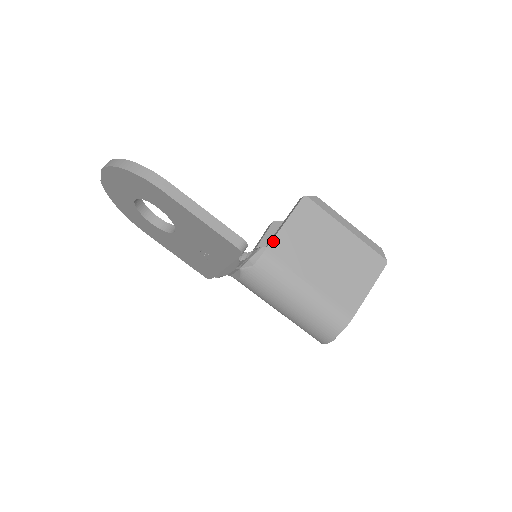
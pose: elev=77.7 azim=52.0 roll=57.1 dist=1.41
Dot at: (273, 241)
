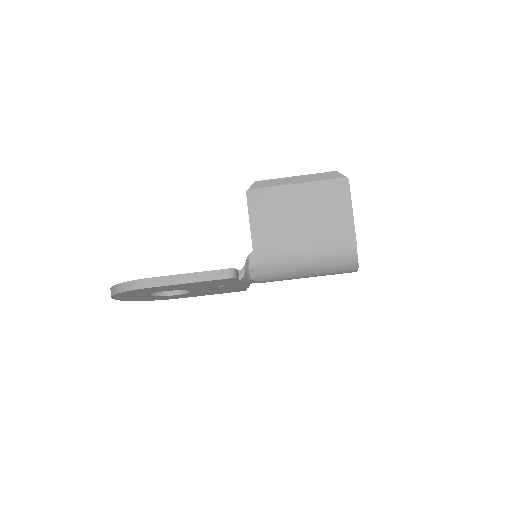
Dot at: (253, 243)
